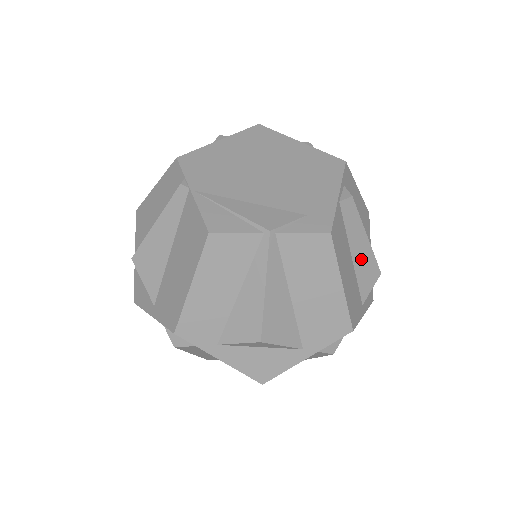
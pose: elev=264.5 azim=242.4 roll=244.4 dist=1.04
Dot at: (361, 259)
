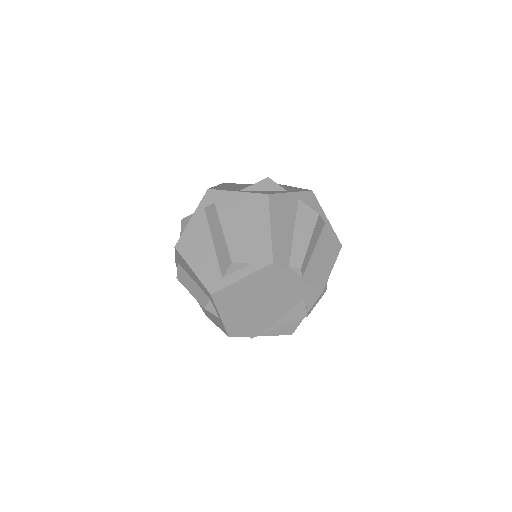
Dot at: (315, 239)
